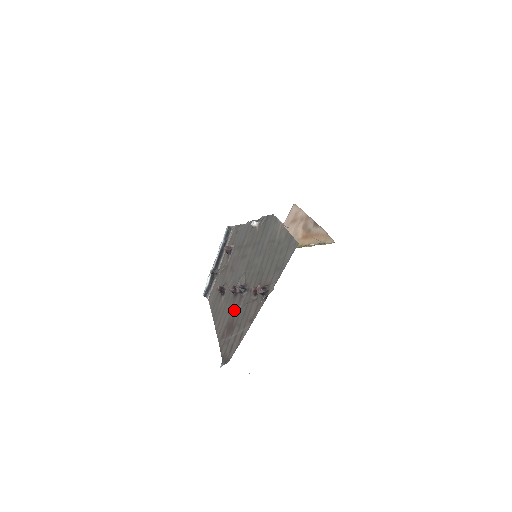
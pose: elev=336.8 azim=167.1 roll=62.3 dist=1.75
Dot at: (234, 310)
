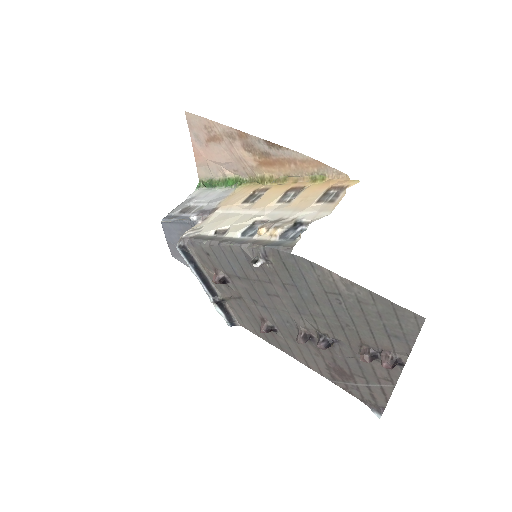
Dot at: (327, 356)
